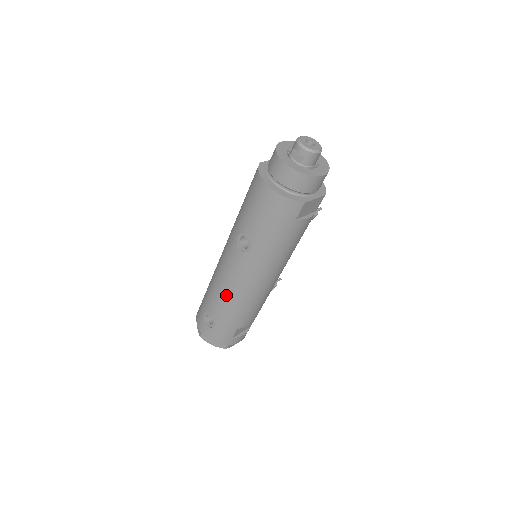
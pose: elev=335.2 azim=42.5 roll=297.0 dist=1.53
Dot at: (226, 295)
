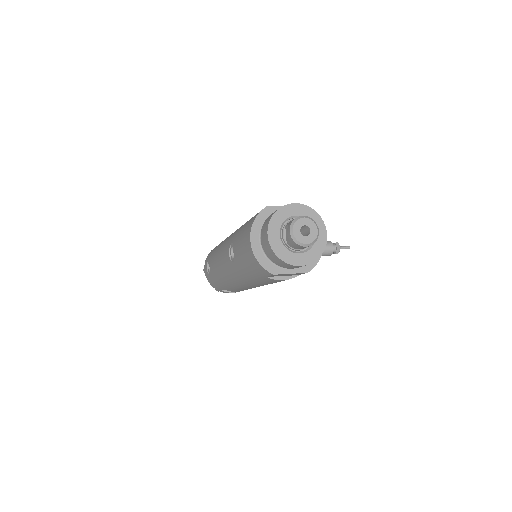
Dot at: (217, 268)
